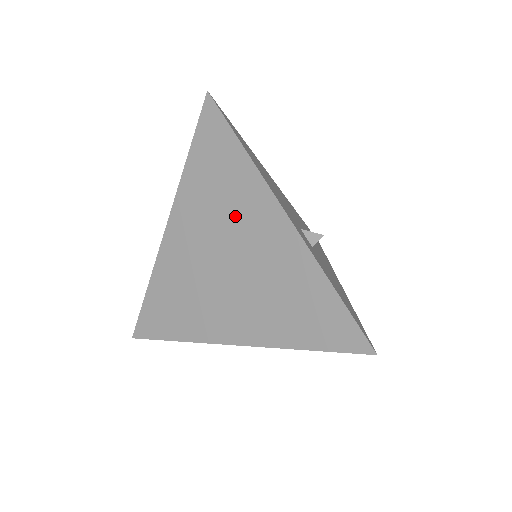
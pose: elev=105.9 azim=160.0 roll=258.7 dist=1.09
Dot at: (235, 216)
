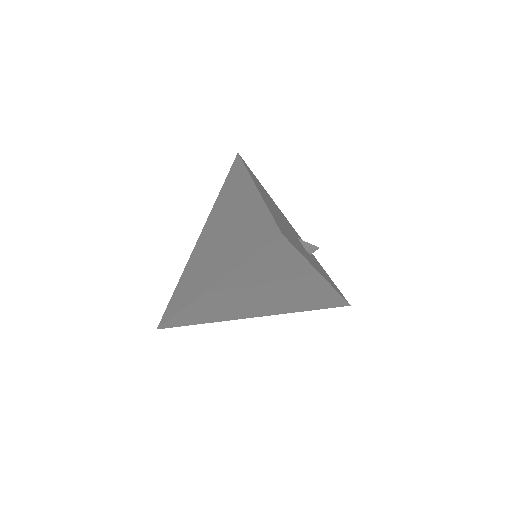
Dot at: (281, 282)
